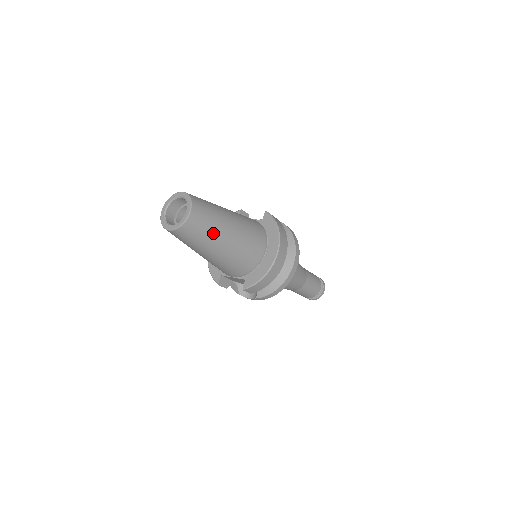
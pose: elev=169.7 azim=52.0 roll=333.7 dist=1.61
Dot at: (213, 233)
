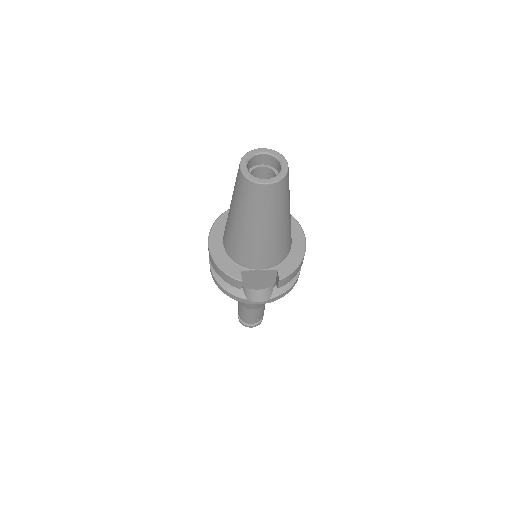
Dot at: (288, 199)
